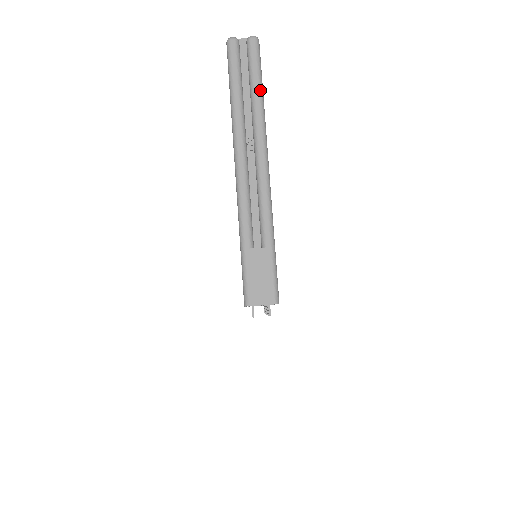
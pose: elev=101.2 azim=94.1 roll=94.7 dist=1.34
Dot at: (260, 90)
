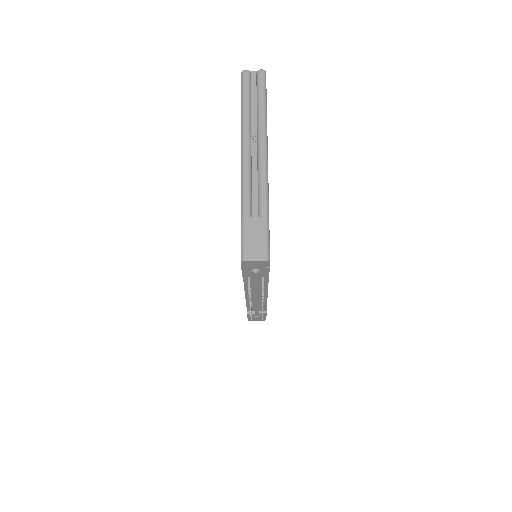
Dot at: (264, 105)
